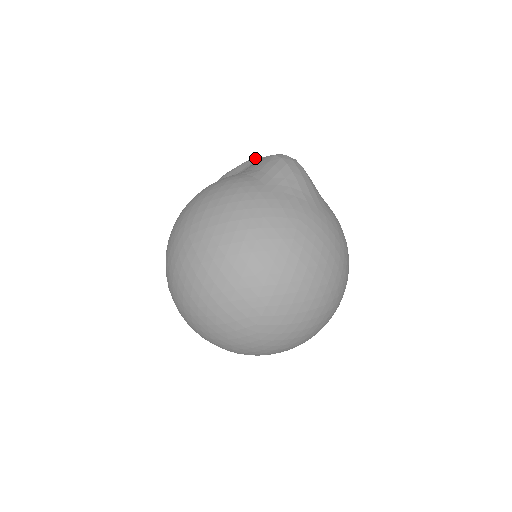
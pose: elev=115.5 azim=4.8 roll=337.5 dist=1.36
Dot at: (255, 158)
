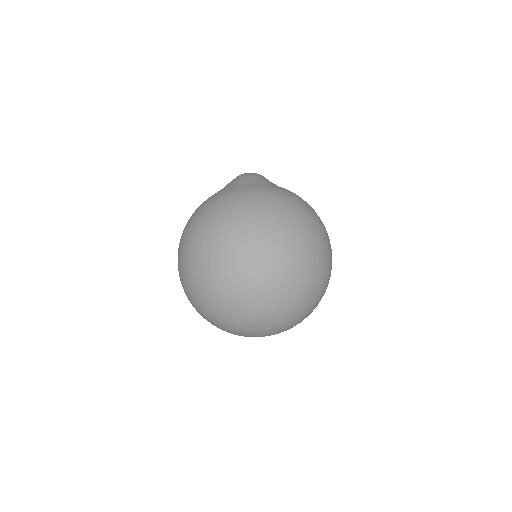
Dot at: occluded
